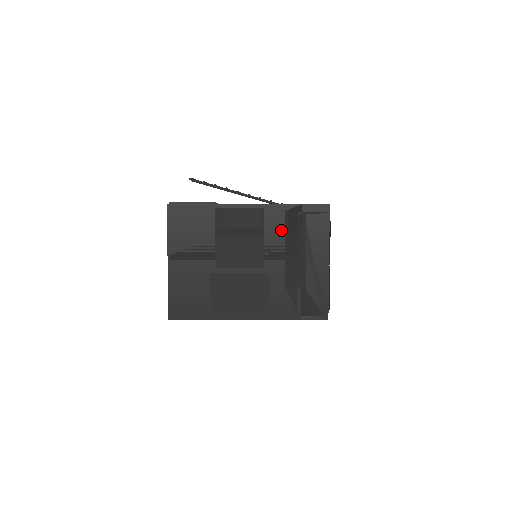
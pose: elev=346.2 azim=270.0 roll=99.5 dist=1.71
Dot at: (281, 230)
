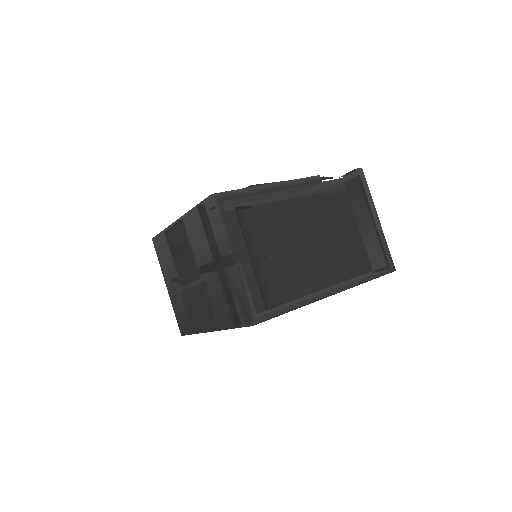
Dot at: (198, 236)
